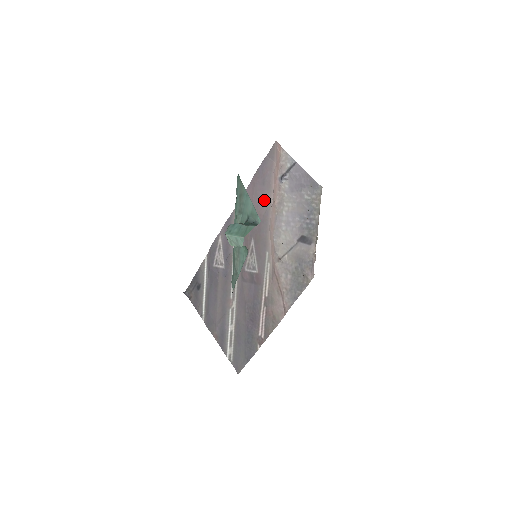
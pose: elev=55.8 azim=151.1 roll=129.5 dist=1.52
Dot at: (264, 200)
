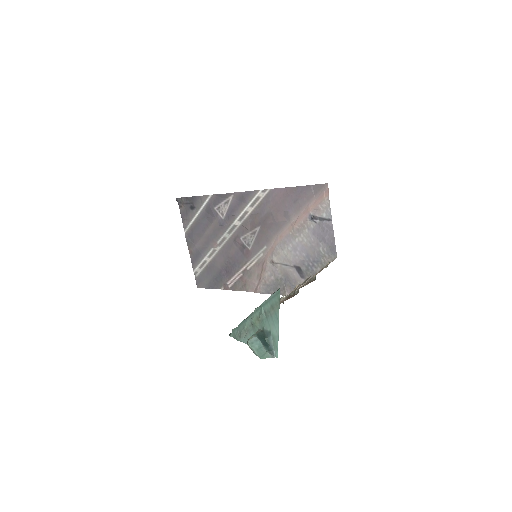
Dot at: (287, 213)
